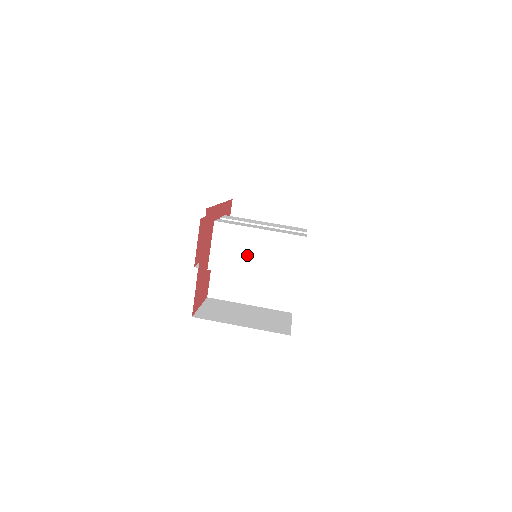
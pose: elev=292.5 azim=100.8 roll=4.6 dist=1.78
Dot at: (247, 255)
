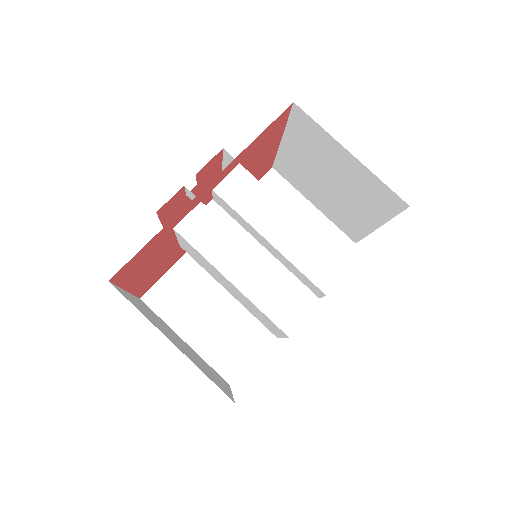
Dot at: (219, 278)
